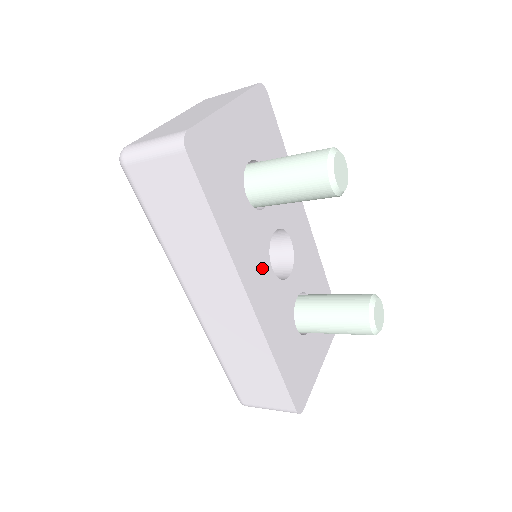
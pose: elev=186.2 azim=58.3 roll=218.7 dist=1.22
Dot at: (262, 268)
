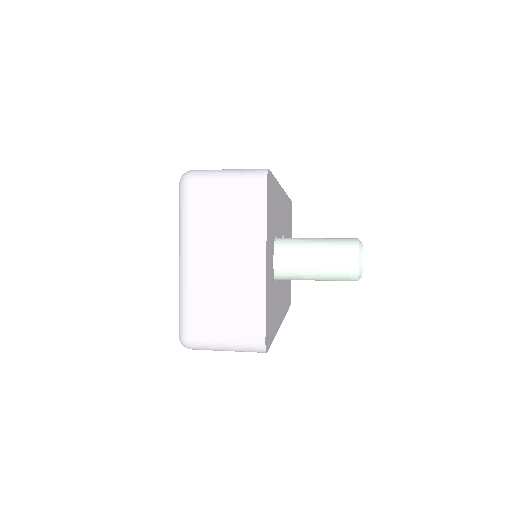
Dot at: (281, 293)
